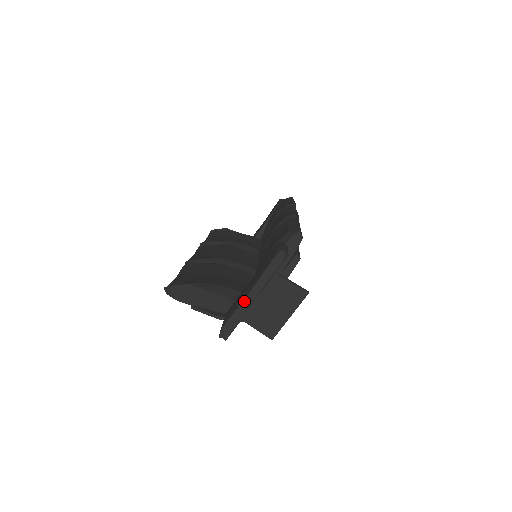
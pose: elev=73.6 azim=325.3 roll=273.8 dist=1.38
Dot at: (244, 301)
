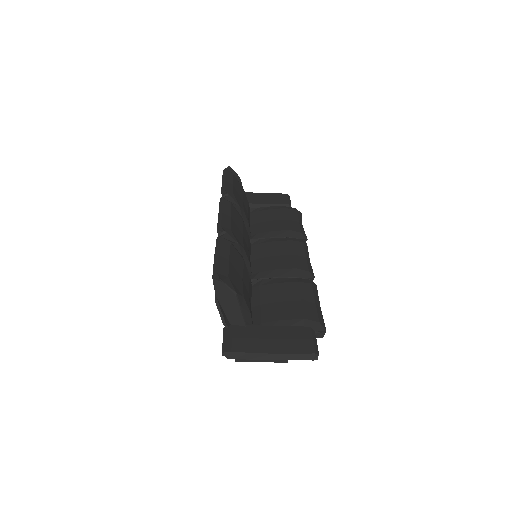
Dot at: (264, 354)
